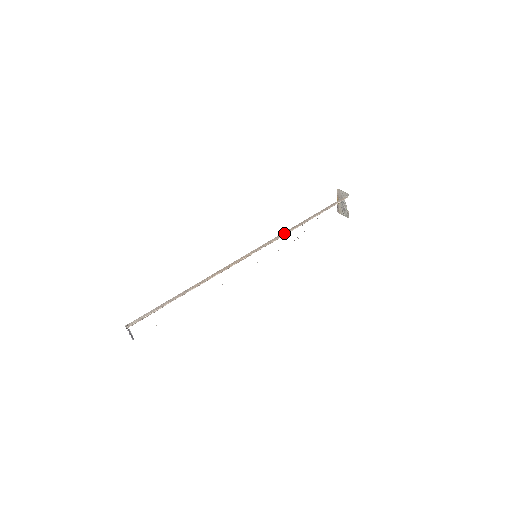
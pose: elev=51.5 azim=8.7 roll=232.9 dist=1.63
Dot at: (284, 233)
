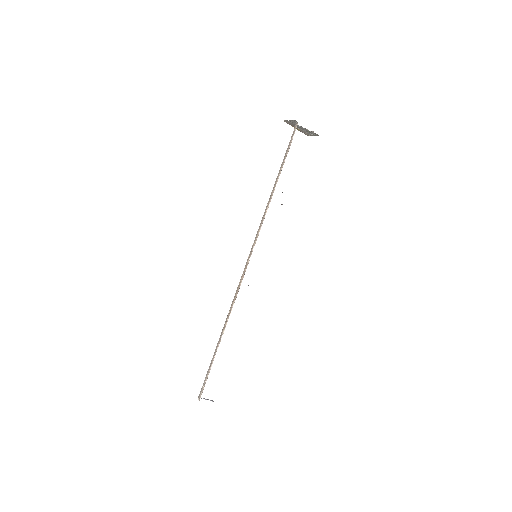
Dot at: (263, 215)
